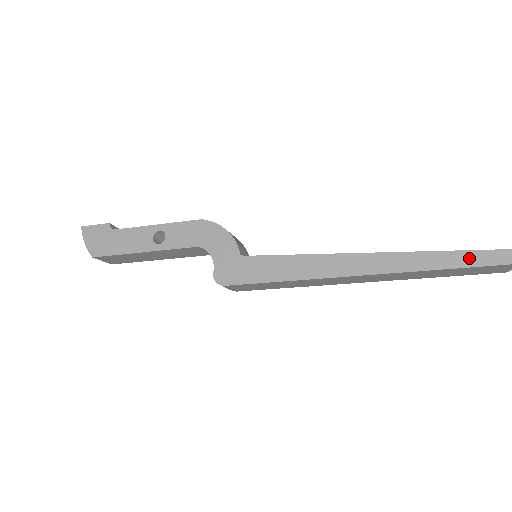
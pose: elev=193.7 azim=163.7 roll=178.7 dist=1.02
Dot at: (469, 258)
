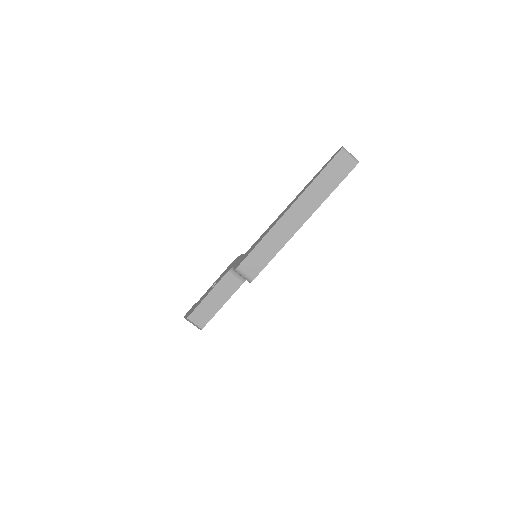
Dot at: (324, 166)
